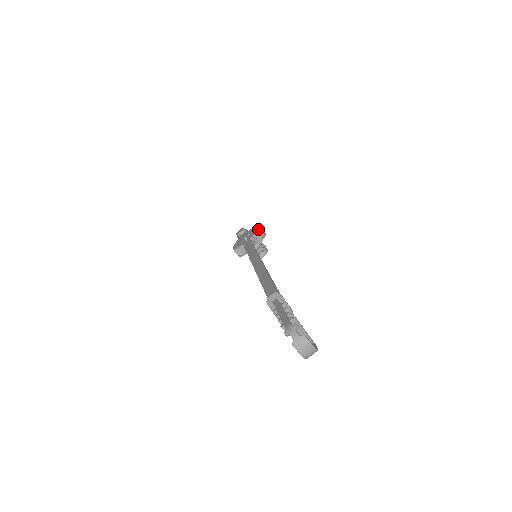
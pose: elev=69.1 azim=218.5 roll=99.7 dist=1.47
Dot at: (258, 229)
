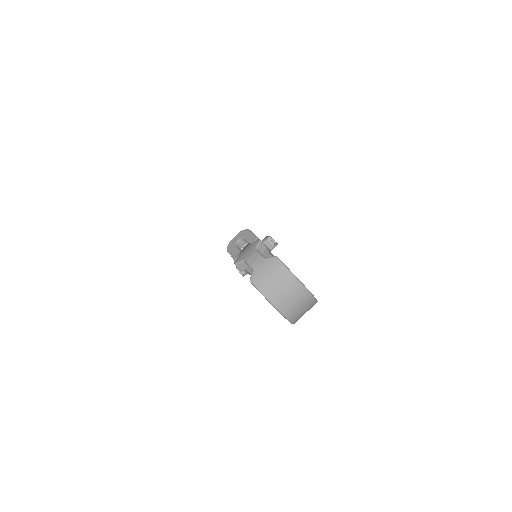
Dot at: (266, 237)
